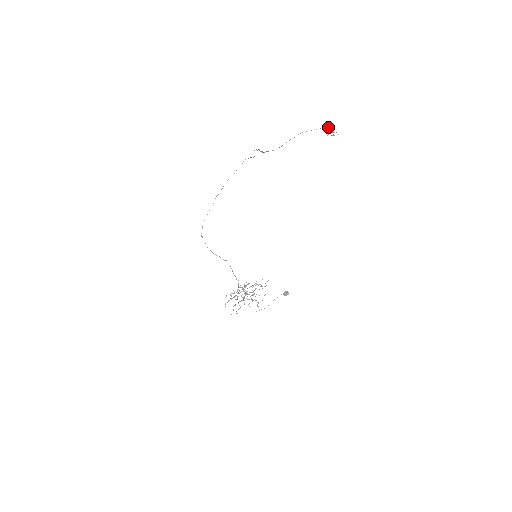
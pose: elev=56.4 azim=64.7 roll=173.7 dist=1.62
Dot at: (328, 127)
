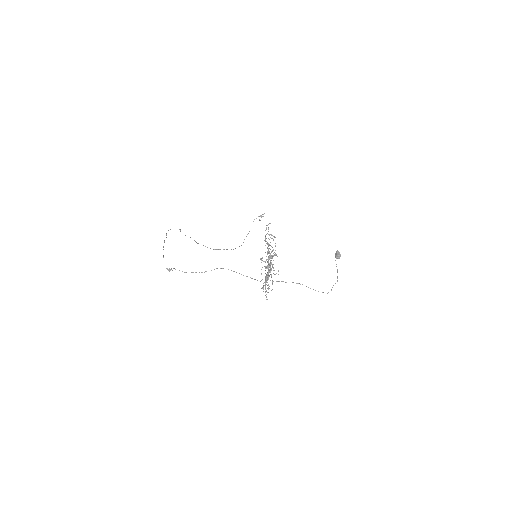
Dot at: (254, 219)
